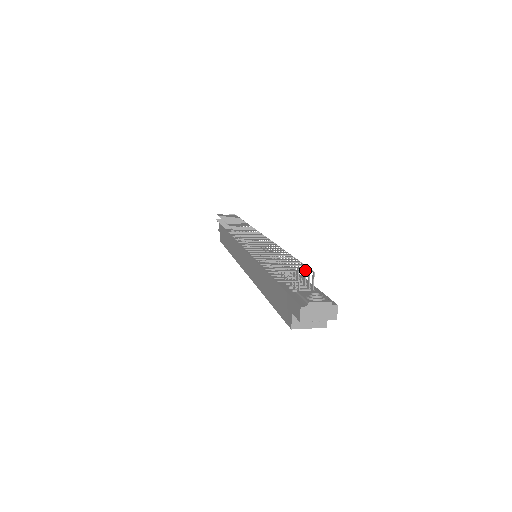
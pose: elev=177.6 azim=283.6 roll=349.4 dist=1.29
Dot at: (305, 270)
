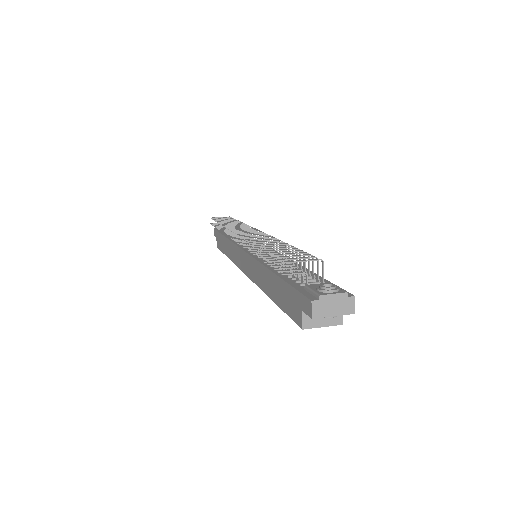
Dot at: (313, 259)
